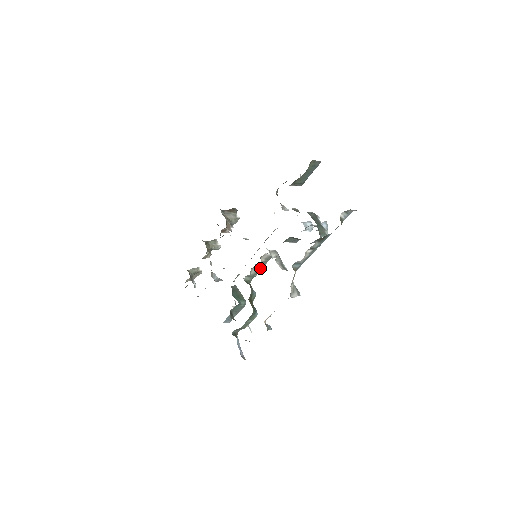
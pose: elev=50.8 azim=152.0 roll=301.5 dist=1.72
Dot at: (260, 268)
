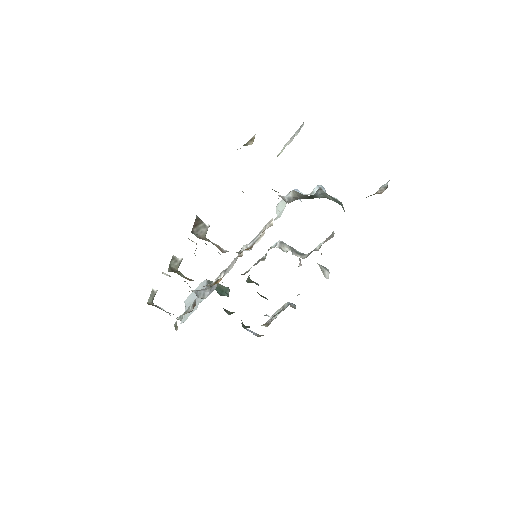
Dot at: occluded
